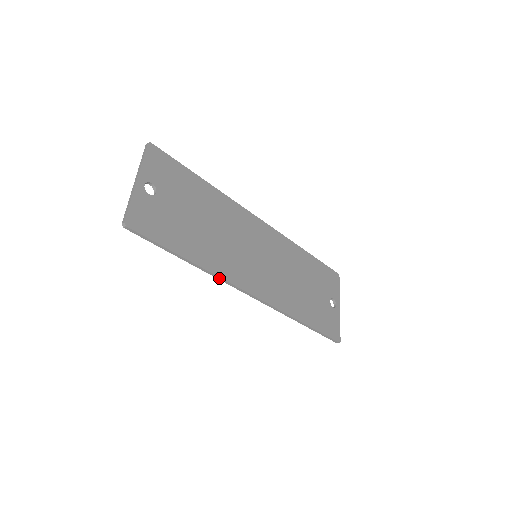
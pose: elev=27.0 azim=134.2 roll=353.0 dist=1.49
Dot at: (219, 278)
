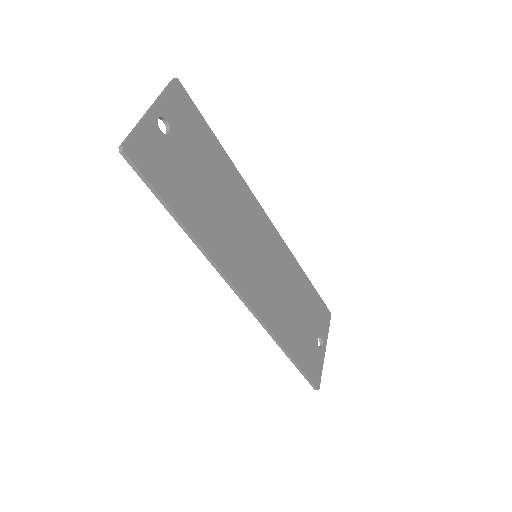
Dot at: (212, 262)
